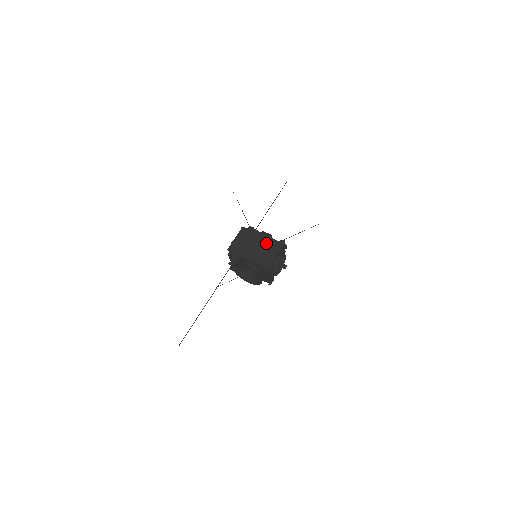
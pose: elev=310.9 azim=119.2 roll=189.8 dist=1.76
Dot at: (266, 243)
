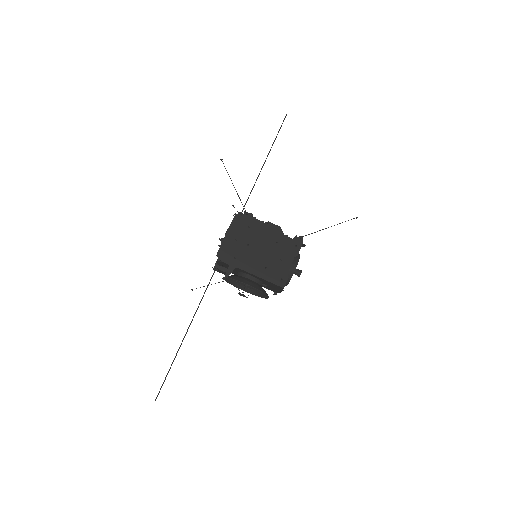
Dot at: (275, 243)
